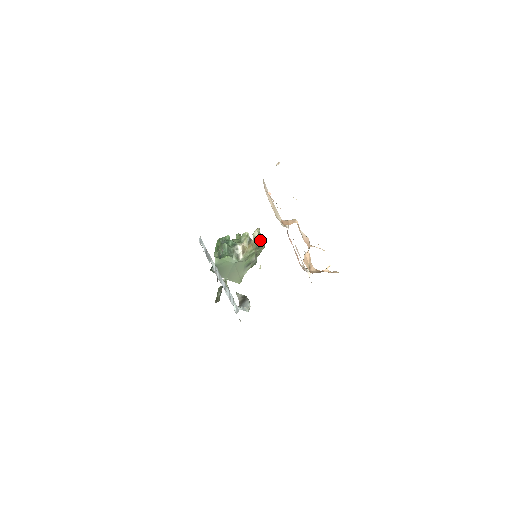
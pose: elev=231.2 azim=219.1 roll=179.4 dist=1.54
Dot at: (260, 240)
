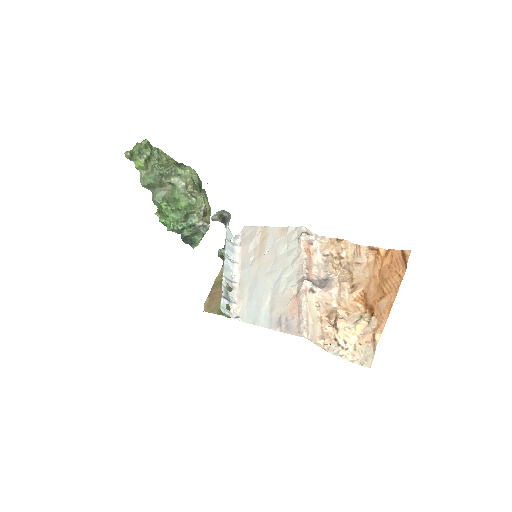
Dot at: (196, 185)
